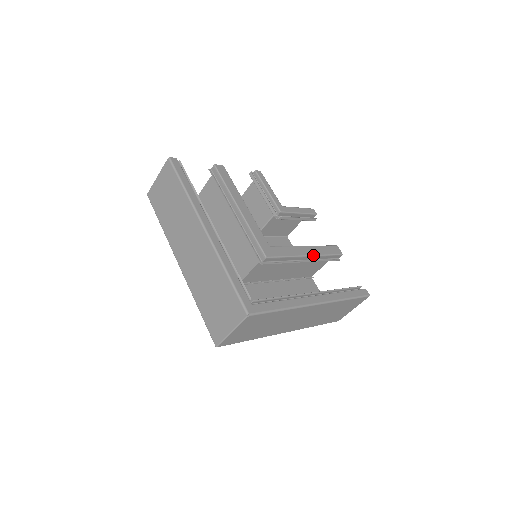
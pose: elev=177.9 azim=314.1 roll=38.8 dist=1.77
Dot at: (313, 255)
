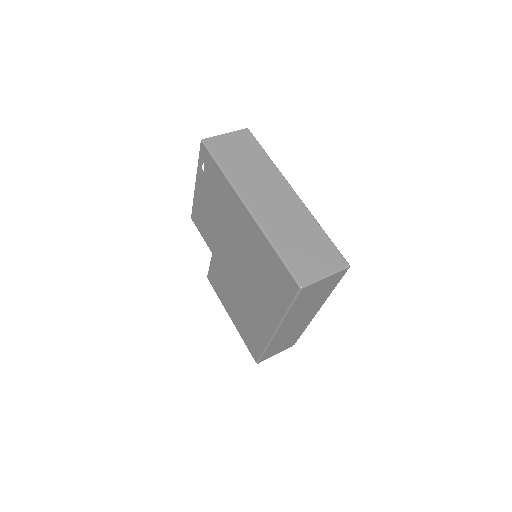
Dot at: occluded
